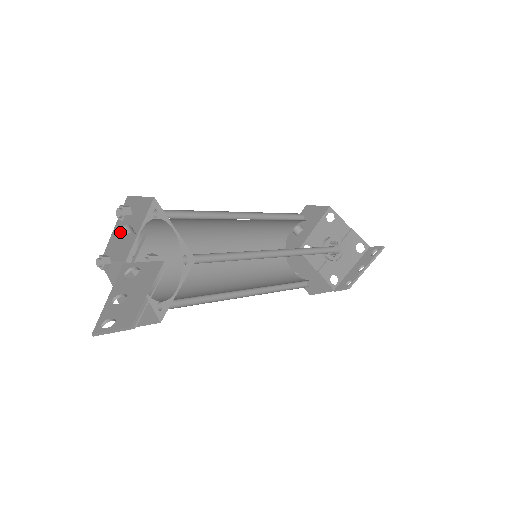
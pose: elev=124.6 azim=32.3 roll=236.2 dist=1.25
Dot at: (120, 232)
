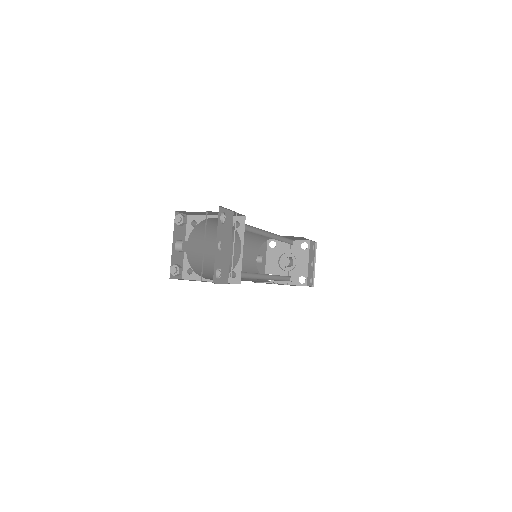
Dot at: (177, 244)
